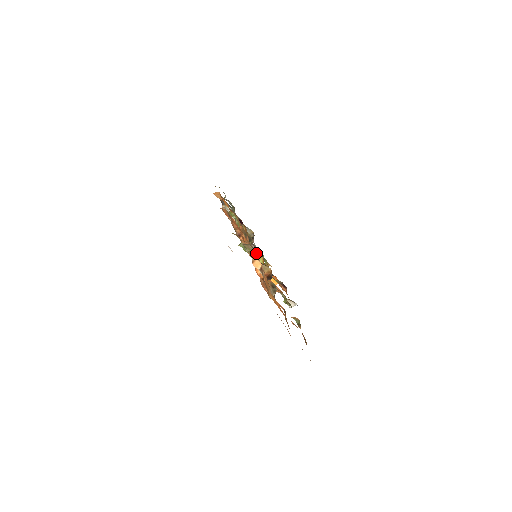
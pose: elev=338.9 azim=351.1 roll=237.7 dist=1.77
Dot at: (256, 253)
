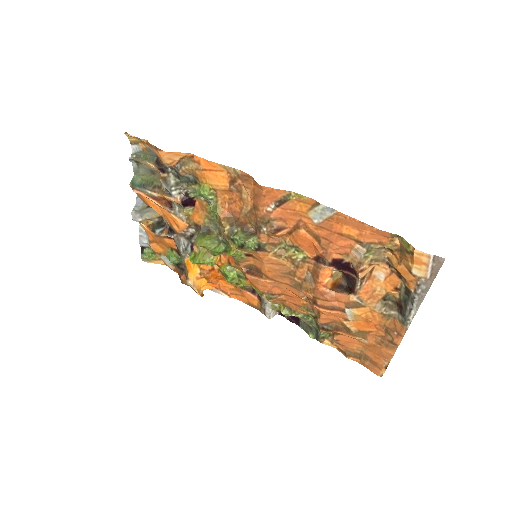
Dot at: (383, 259)
